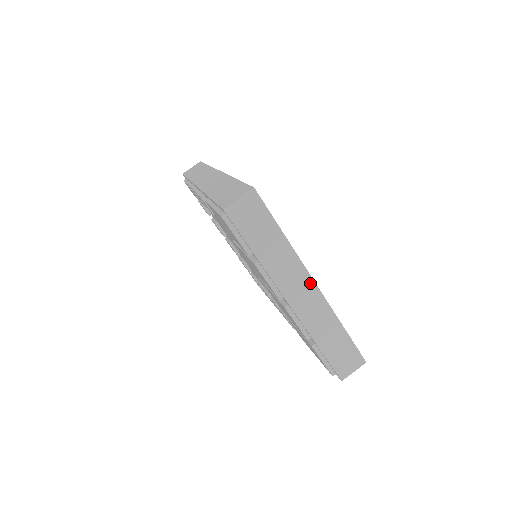
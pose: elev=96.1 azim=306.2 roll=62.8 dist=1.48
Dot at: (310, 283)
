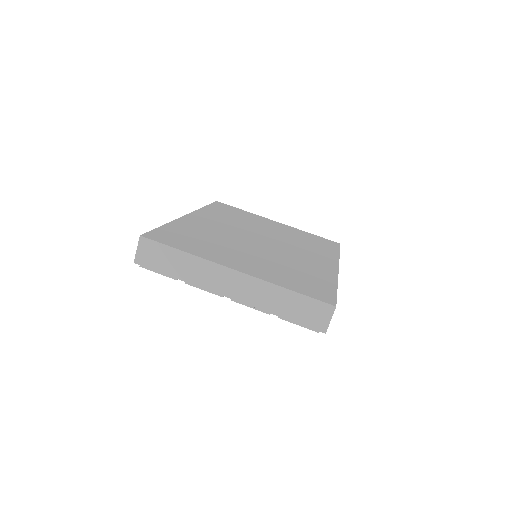
Dot at: (231, 272)
